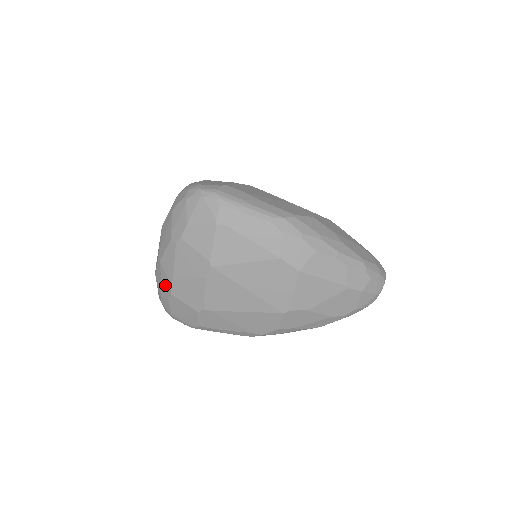
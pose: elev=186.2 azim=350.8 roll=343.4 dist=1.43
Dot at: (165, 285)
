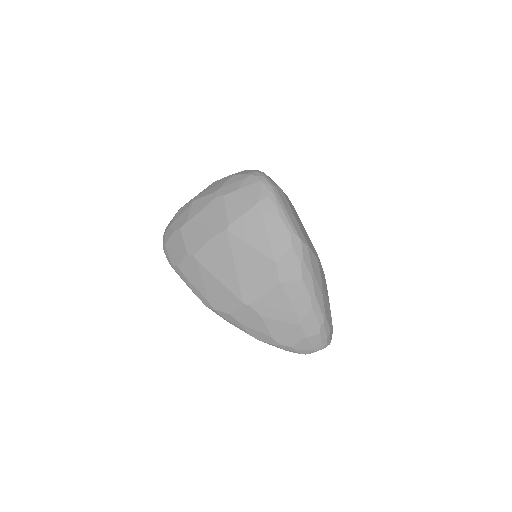
Dot at: (182, 219)
